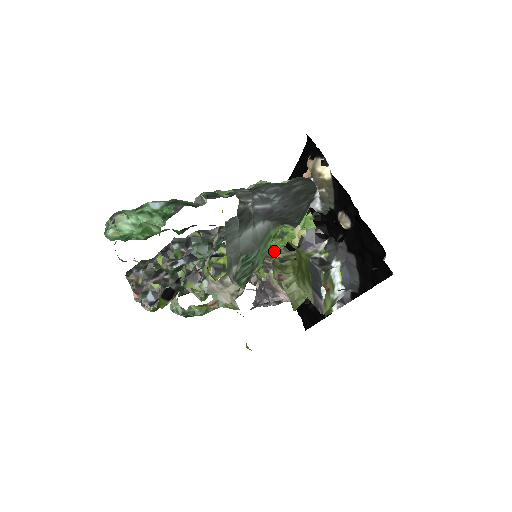
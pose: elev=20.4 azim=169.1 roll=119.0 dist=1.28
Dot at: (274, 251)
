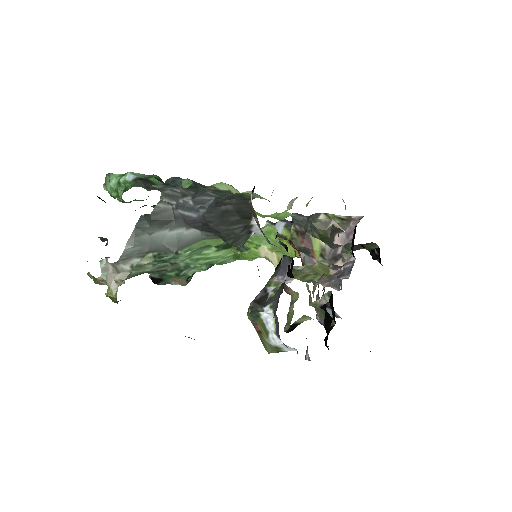
Dot at: (338, 258)
